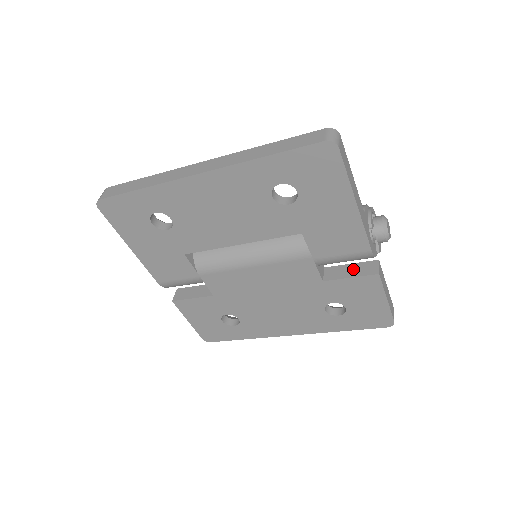
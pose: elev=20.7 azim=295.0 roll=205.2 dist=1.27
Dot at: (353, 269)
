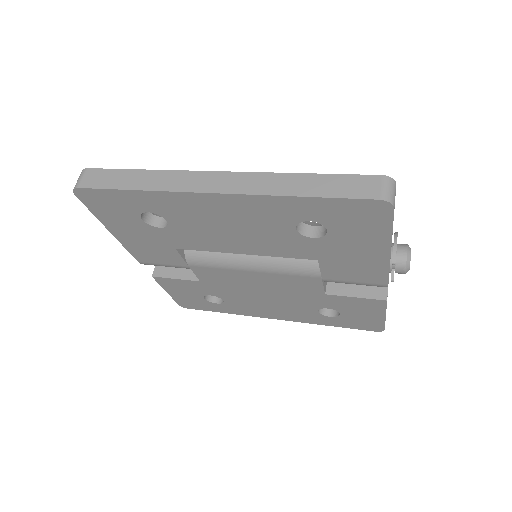
Dot at: (359, 287)
